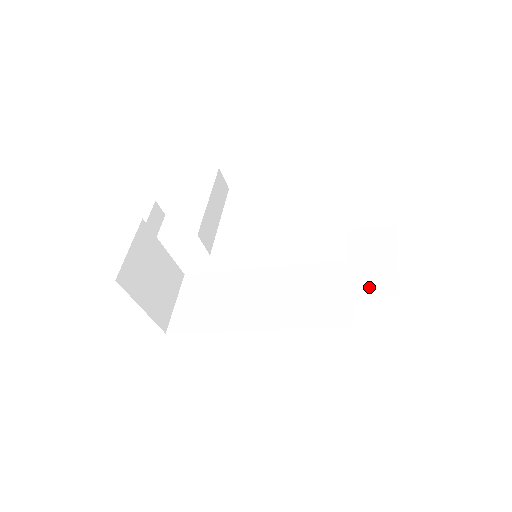
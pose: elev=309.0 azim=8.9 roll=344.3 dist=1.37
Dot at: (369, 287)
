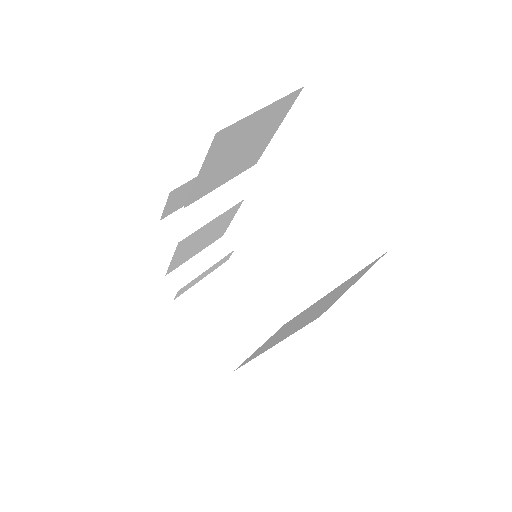
Dot at: occluded
